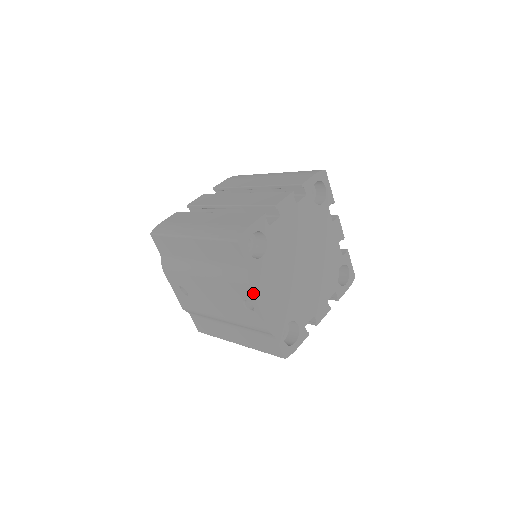
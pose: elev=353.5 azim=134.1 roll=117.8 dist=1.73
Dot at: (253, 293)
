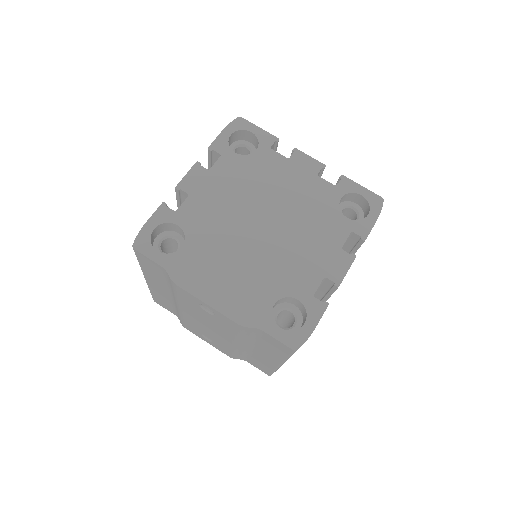
Dot at: (188, 291)
